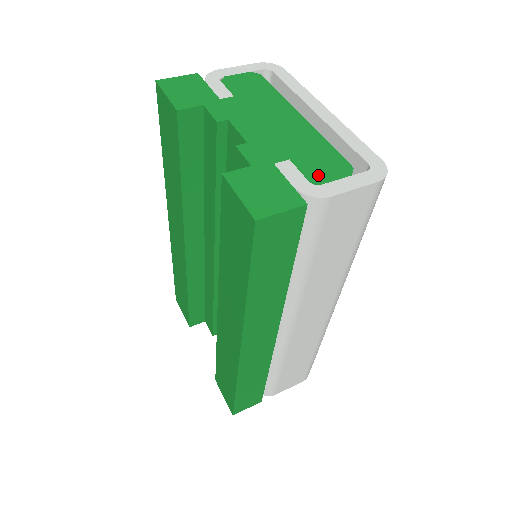
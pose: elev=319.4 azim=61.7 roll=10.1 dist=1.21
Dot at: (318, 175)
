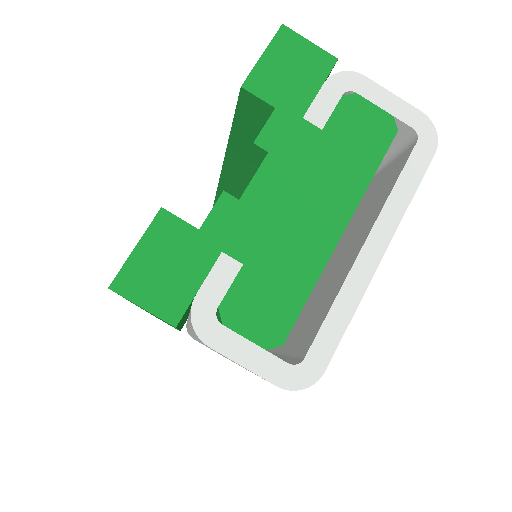
Dot at: (237, 312)
